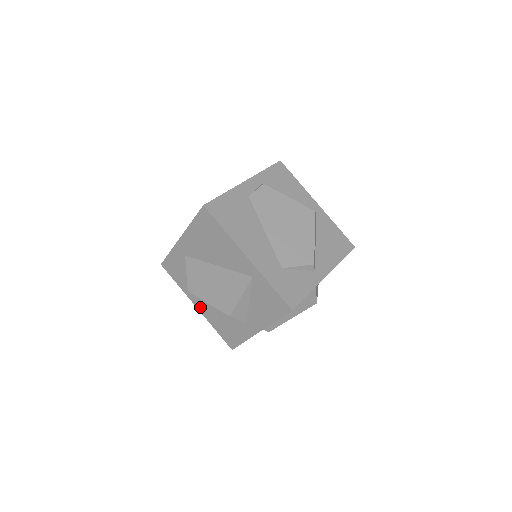
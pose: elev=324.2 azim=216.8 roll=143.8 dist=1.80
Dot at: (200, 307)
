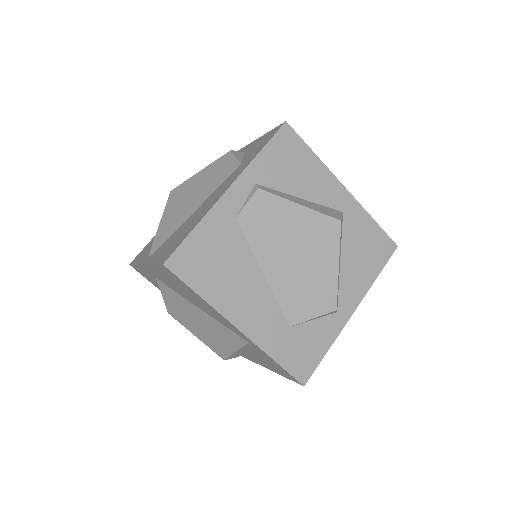
Dot at: occluded
